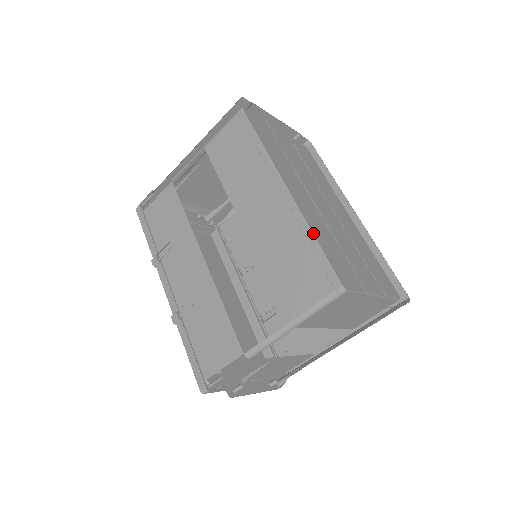
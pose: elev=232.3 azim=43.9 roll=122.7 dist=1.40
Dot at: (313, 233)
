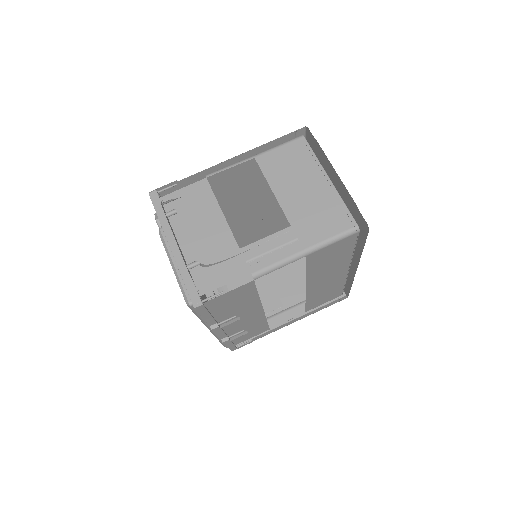
Dot at: occluded
